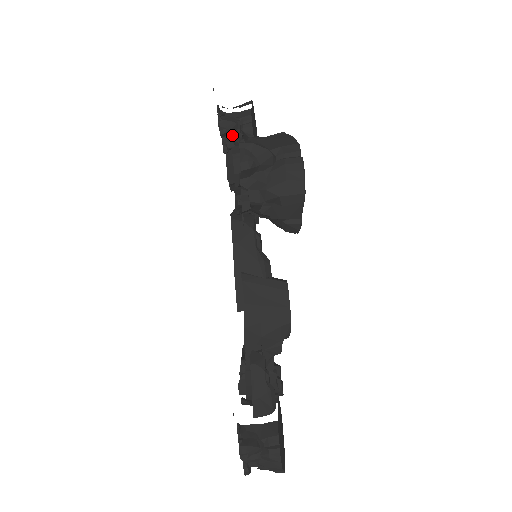
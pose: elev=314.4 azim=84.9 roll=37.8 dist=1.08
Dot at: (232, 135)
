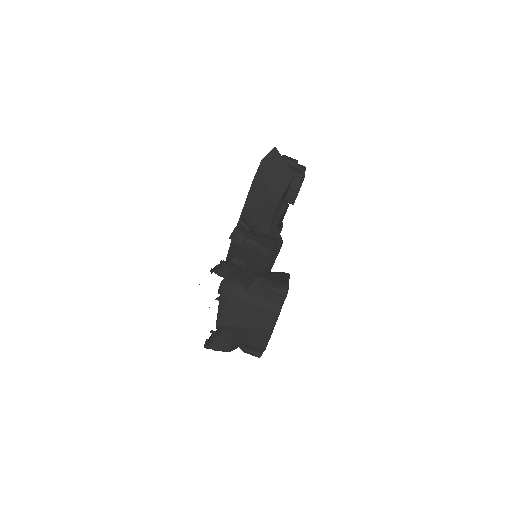
Dot at: (225, 281)
